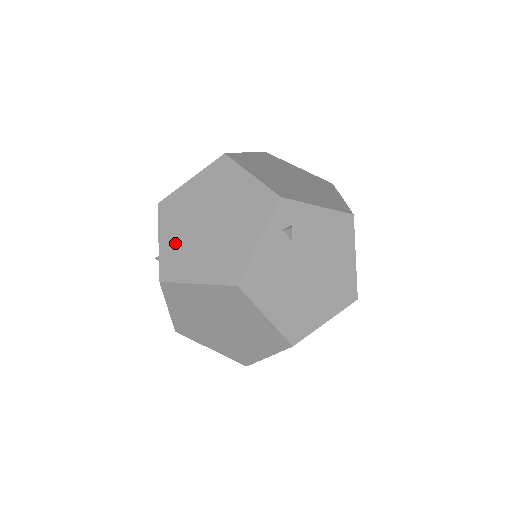
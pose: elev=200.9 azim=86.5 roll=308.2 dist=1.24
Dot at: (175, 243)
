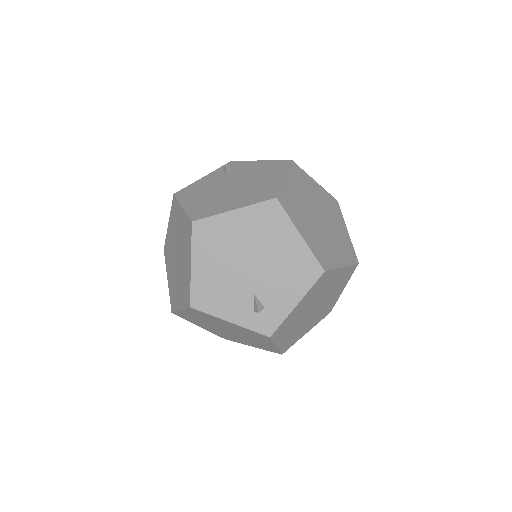
Dot at: occluded
